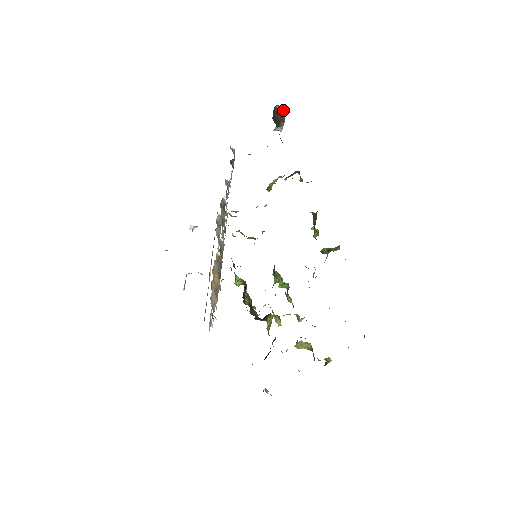
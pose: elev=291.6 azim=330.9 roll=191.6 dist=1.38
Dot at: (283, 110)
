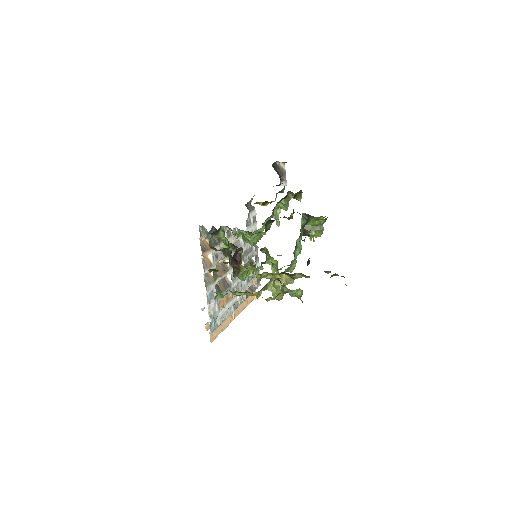
Dot at: (283, 165)
